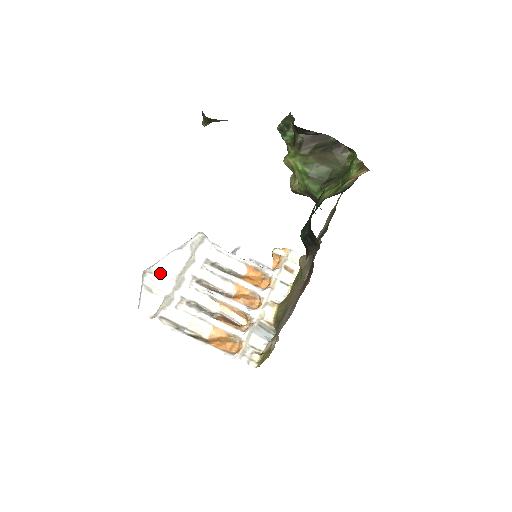
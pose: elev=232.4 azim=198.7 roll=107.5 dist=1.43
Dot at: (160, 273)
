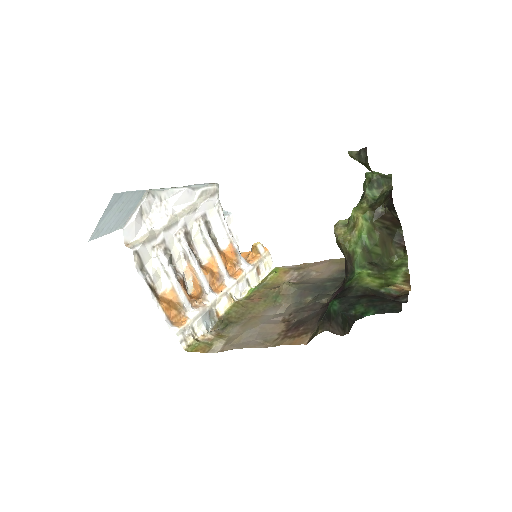
Dot at: (160, 201)
